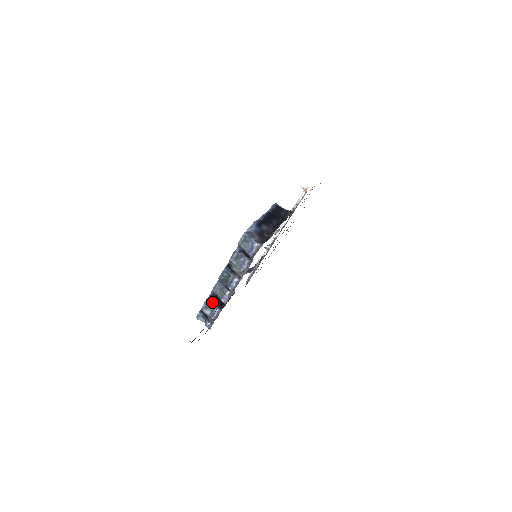
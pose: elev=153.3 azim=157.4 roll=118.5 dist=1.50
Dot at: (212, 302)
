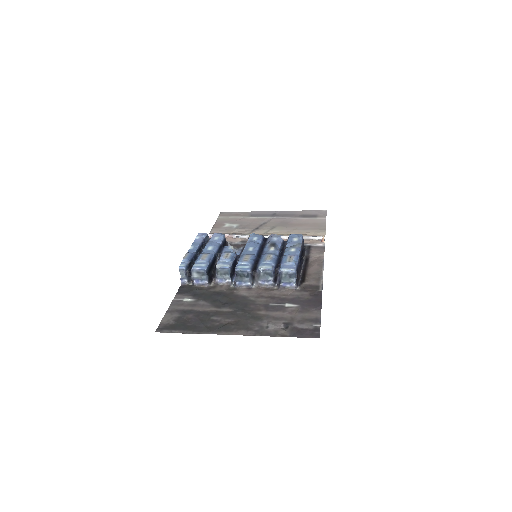
Dot at: occluded
